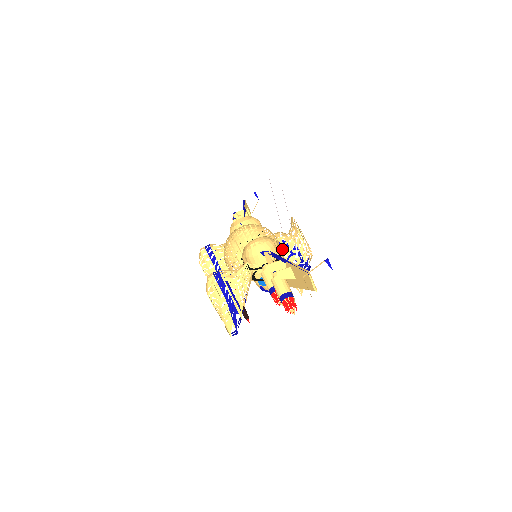
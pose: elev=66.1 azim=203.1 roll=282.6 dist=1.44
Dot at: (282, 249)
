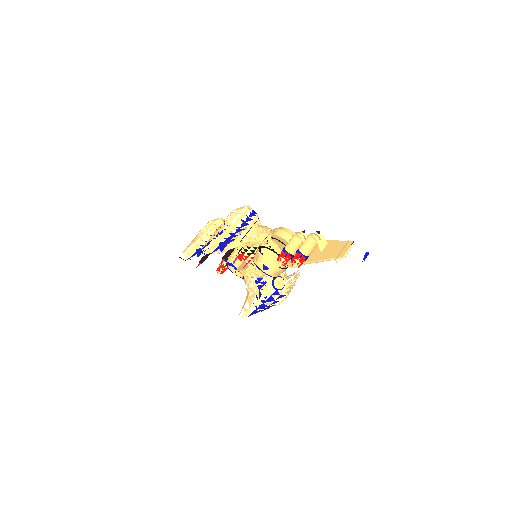
Dot at: (259, 285)
